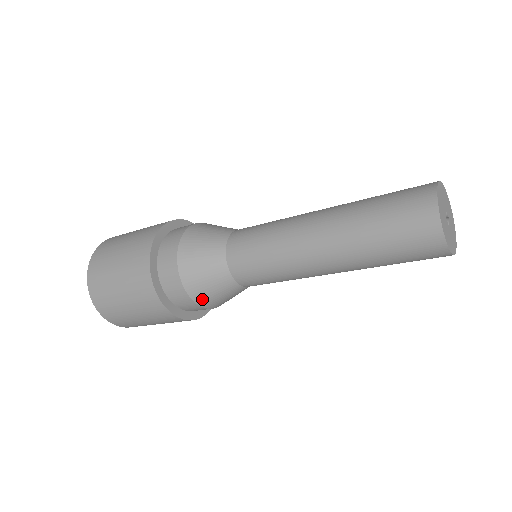
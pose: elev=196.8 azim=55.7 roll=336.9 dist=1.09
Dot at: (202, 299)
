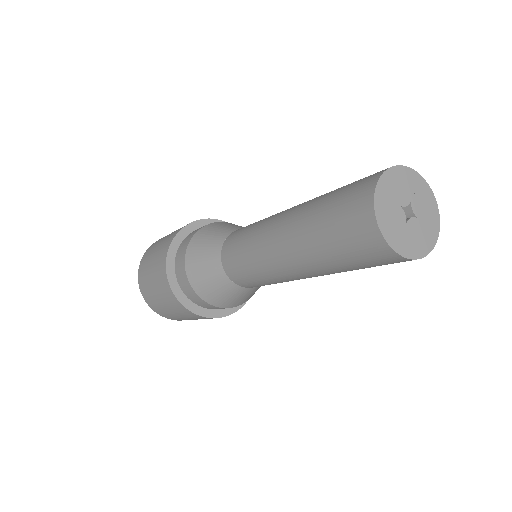
Dot at: (245, 301)
